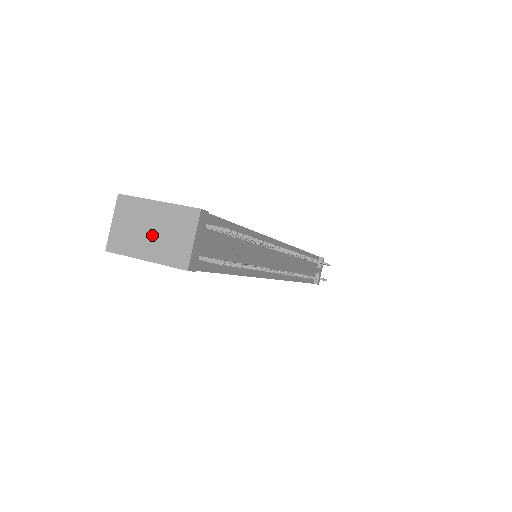
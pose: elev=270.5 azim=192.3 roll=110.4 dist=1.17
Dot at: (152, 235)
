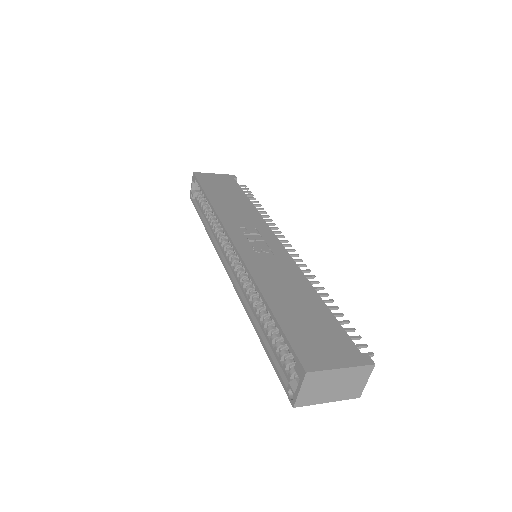
Dot at: (335, 388)
